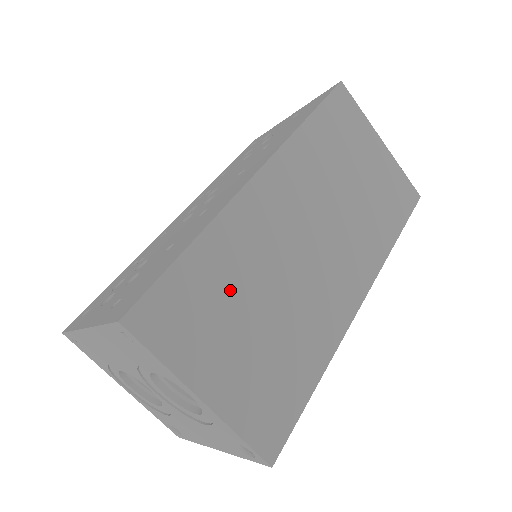
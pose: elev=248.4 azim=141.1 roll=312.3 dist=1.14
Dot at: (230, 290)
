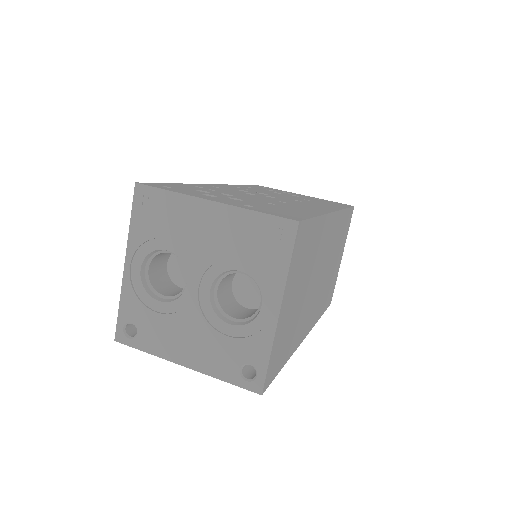
Dot at: (308, 262)
